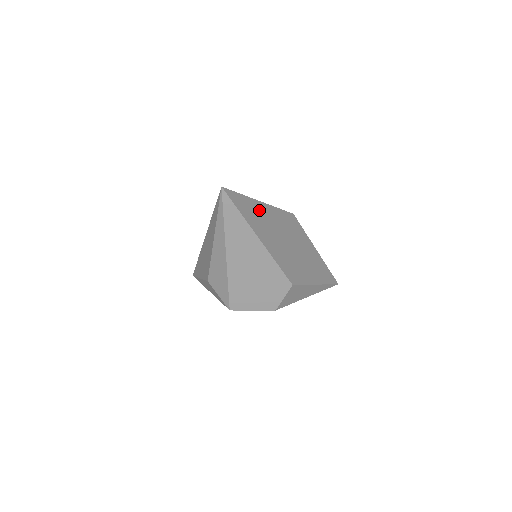
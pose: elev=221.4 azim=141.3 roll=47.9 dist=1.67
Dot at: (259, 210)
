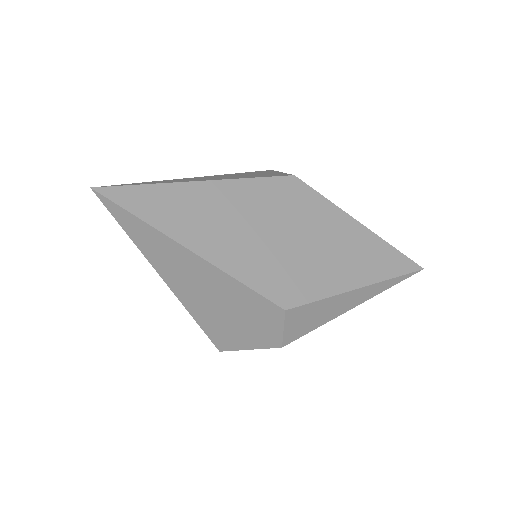
Dot at: (195, 198)
